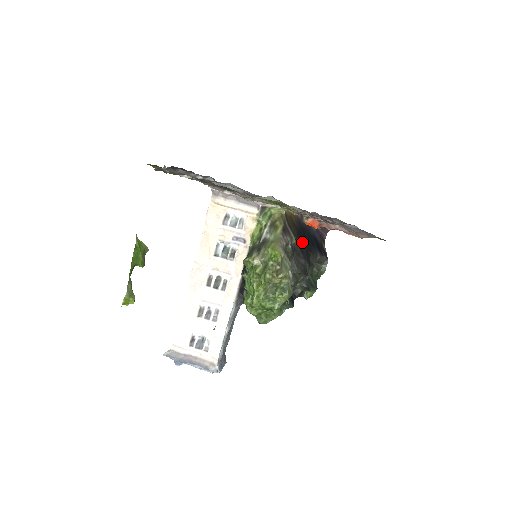
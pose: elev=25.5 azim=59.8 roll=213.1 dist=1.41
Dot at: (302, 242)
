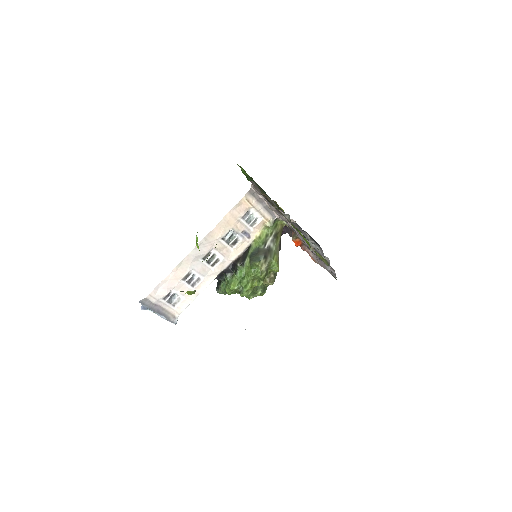
Dot at: occluded
